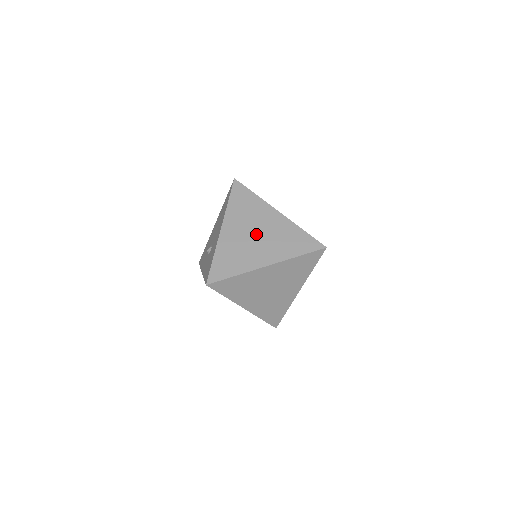
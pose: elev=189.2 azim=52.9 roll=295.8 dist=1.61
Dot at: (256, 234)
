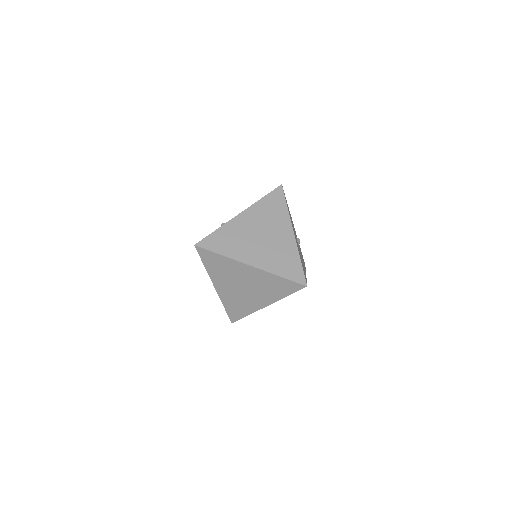
Dot at: (262, 236)
